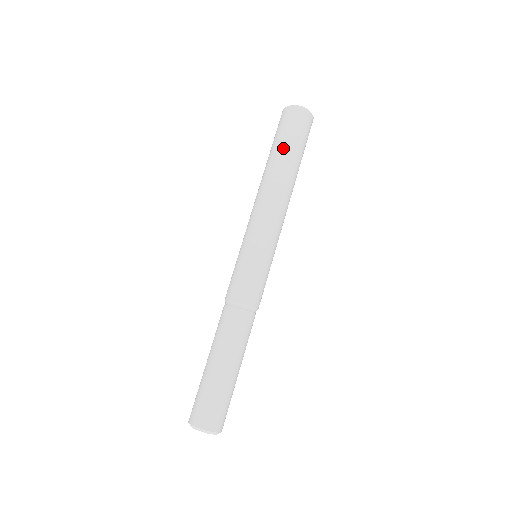
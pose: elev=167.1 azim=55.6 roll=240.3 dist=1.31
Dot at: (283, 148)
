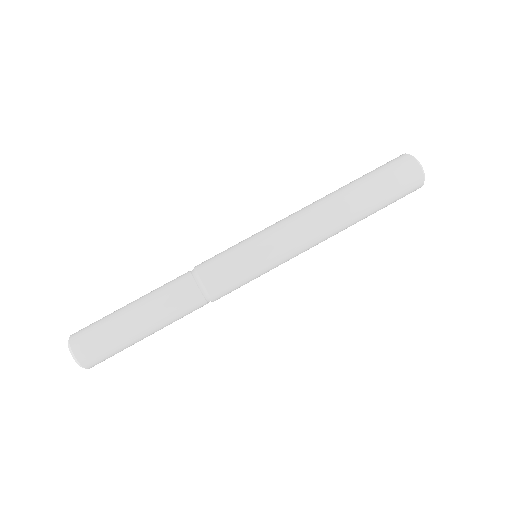
Dot at: (365, 183)
